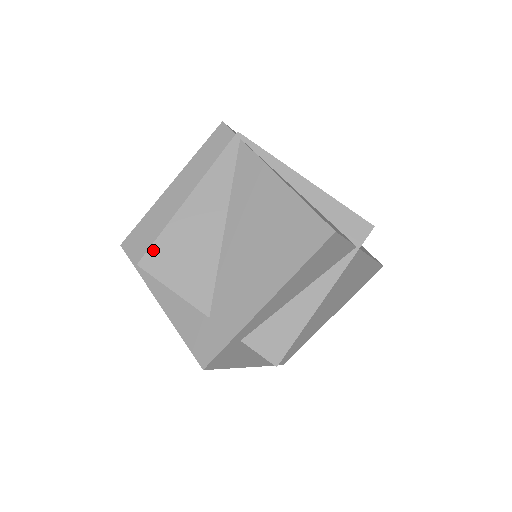
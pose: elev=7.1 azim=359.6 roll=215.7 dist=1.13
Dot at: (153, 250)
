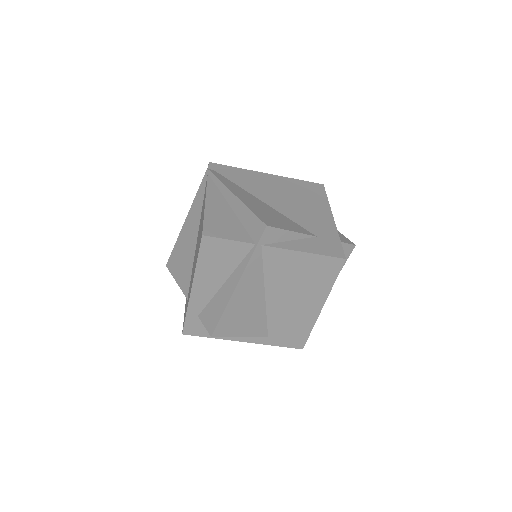
Dot at: (171, 256)
